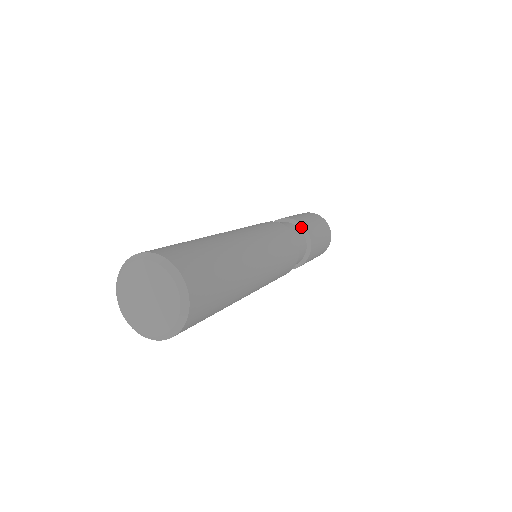
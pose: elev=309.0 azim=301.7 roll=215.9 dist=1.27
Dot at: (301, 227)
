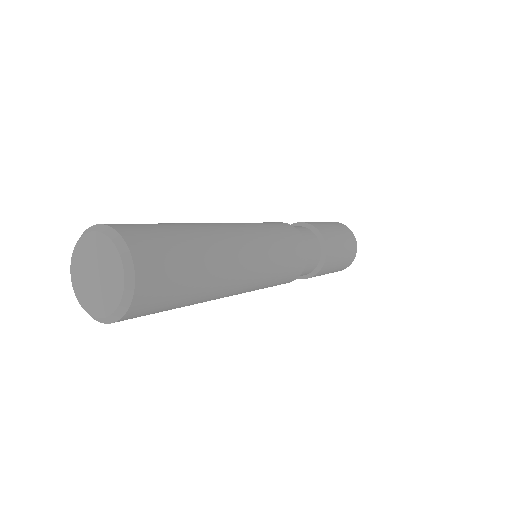
Dot at: (323, 249)
